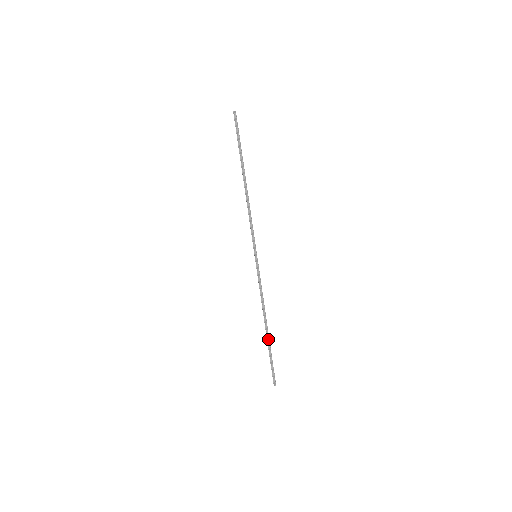
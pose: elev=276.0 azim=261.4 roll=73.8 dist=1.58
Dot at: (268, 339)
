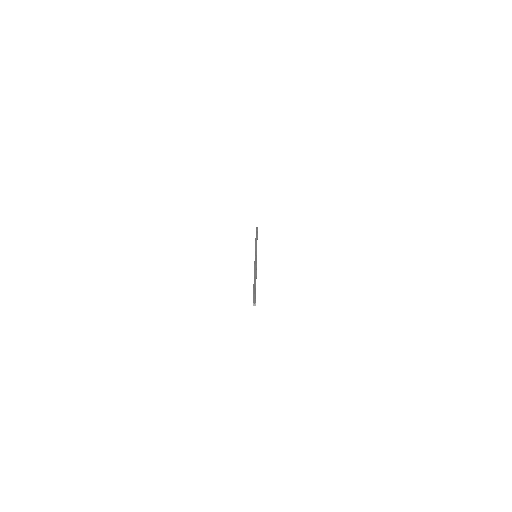
Dot at: (255, 282)
